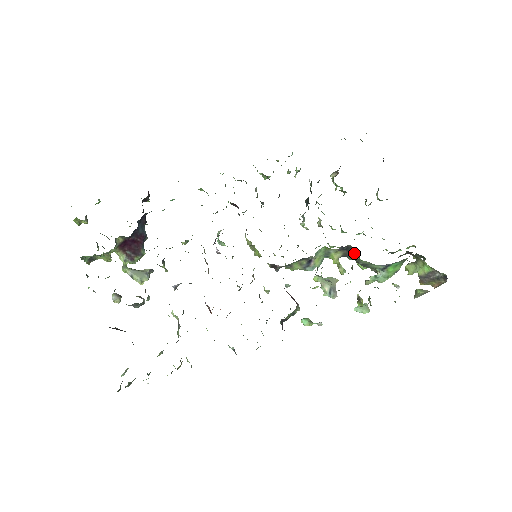
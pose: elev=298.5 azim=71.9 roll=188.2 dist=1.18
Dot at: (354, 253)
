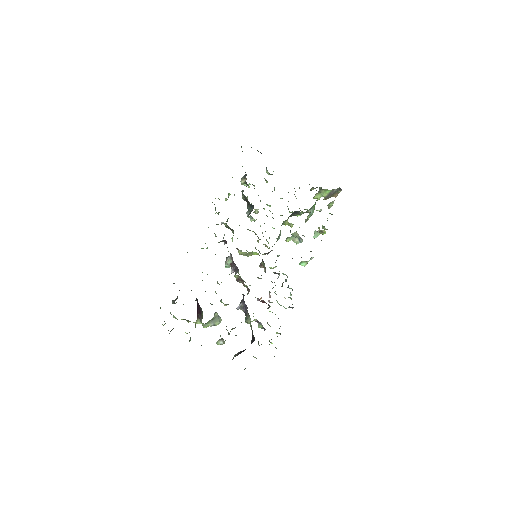
Dot at: (296, 213)
